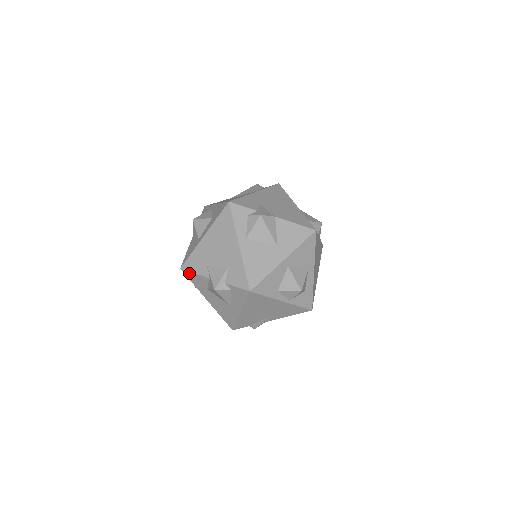
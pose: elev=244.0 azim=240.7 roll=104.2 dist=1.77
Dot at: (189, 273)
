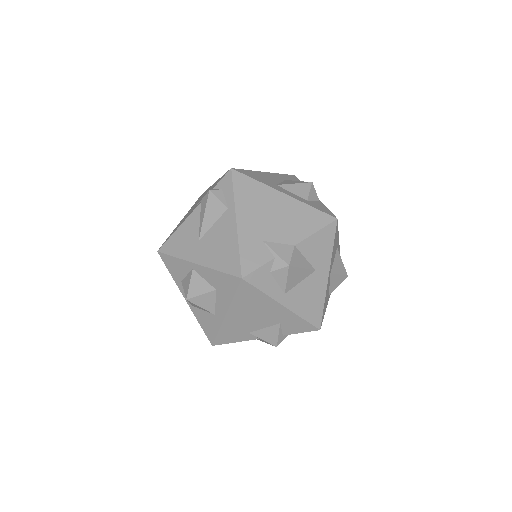
Dot at: (226, 343)
